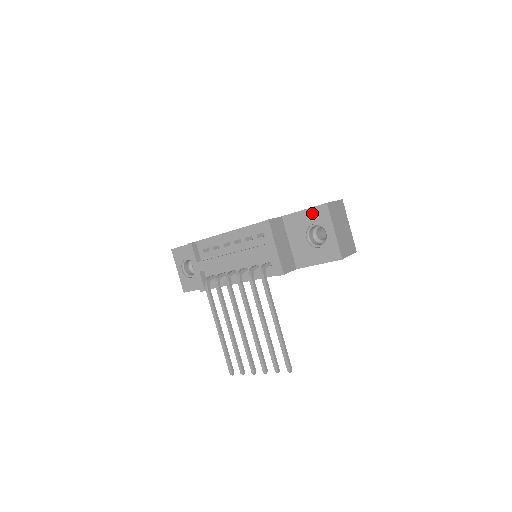
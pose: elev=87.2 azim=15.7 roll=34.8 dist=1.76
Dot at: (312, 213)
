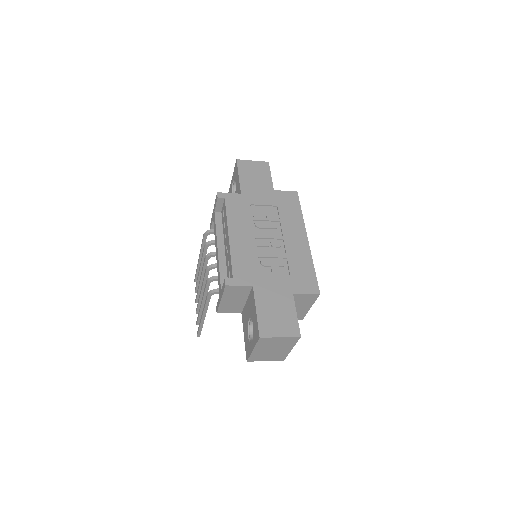
Dot at: (256, 322)
